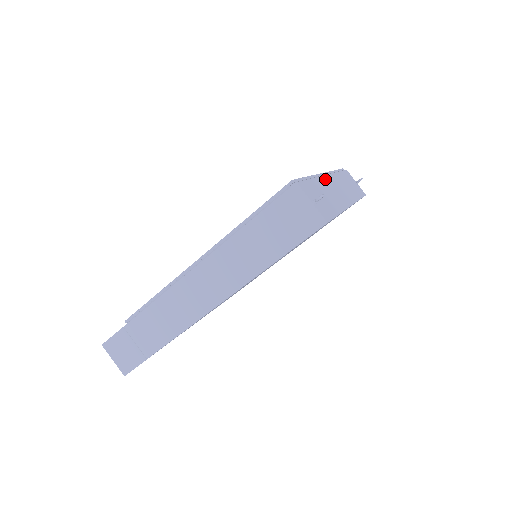
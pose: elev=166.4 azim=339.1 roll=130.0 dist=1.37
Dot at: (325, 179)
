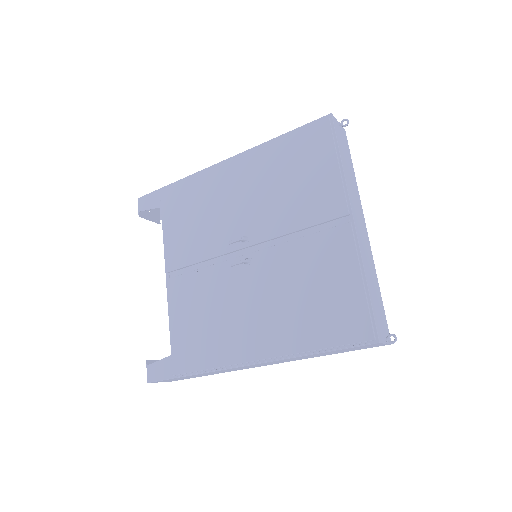
Dot at: (360, 242)
